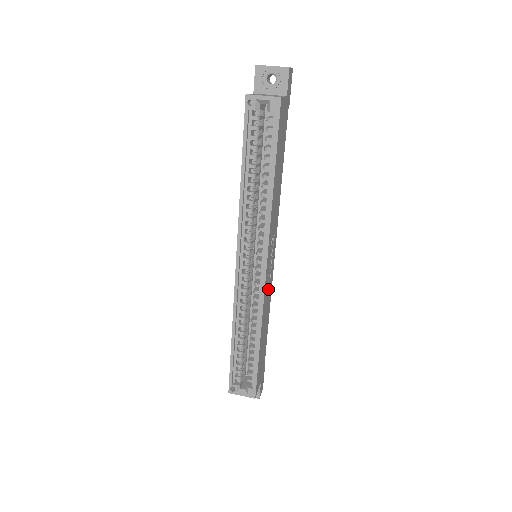
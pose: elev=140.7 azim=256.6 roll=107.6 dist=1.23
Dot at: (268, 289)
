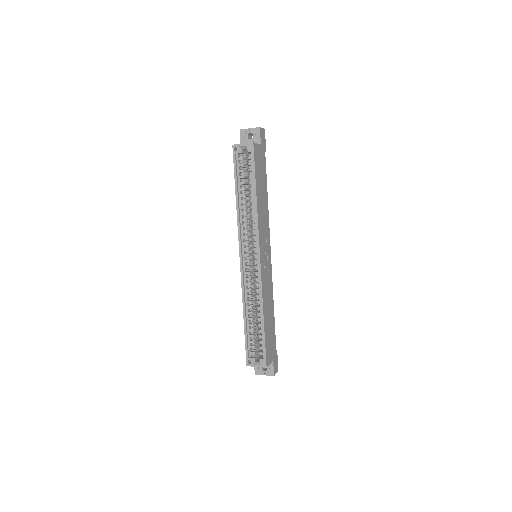
Dot at: (267, 279)
